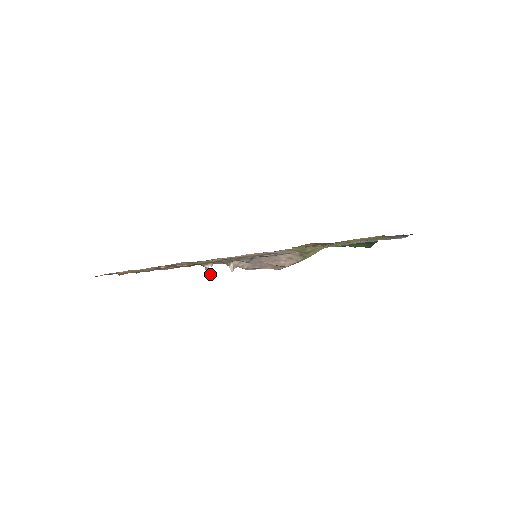
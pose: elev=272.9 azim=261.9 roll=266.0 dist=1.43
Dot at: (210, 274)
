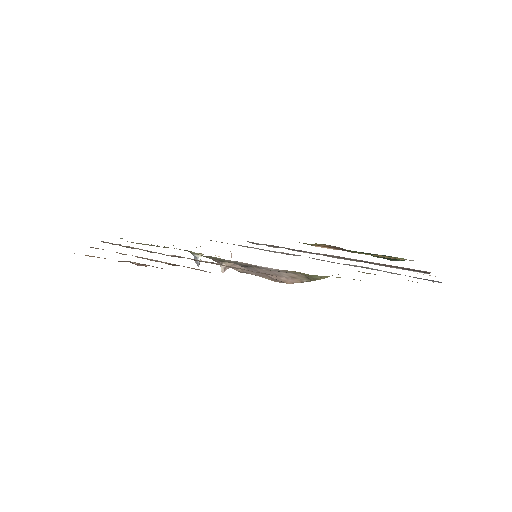
Dot at: (199, 264)
